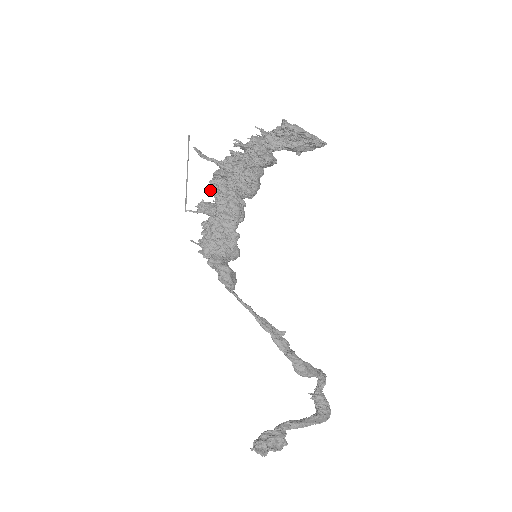
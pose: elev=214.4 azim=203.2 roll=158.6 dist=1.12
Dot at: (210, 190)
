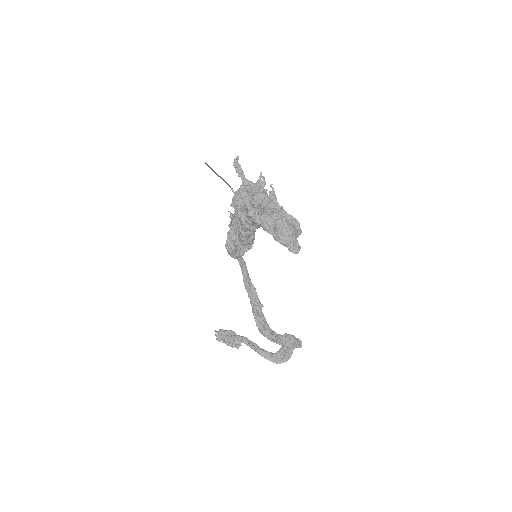
Dot at: occluded
